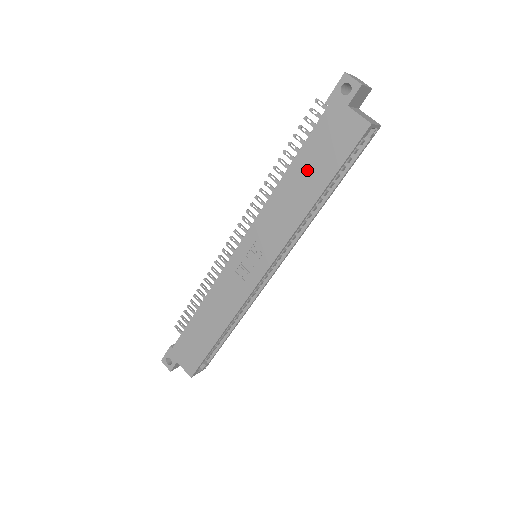
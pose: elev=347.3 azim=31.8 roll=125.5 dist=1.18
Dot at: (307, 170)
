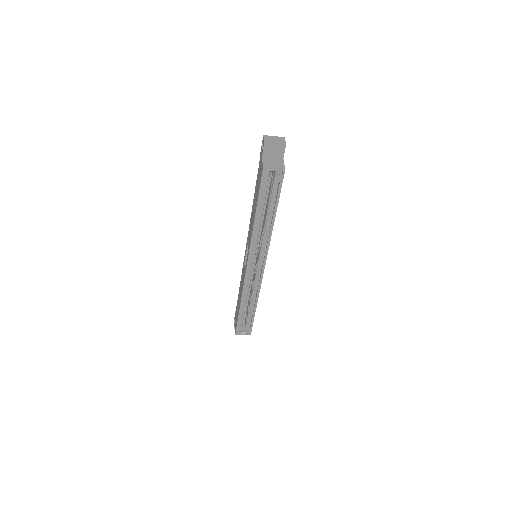
Dot at: (255, 198)
